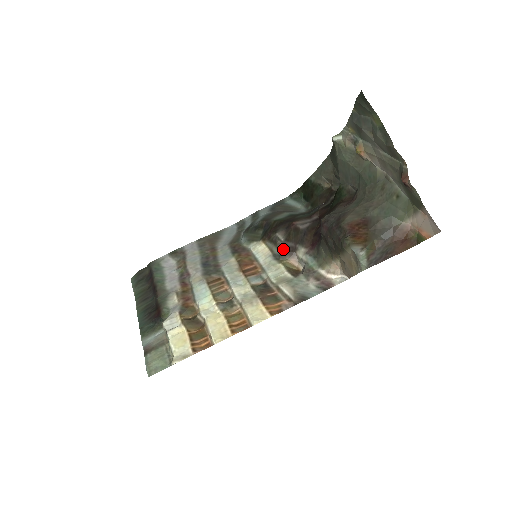
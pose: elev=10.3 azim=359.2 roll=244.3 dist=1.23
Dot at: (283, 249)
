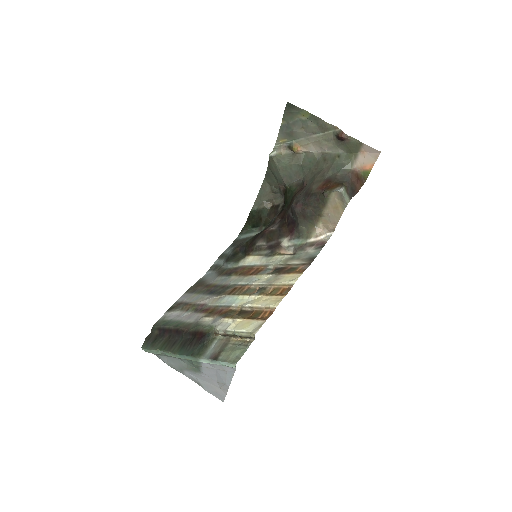
Dot at: (270, 248)
